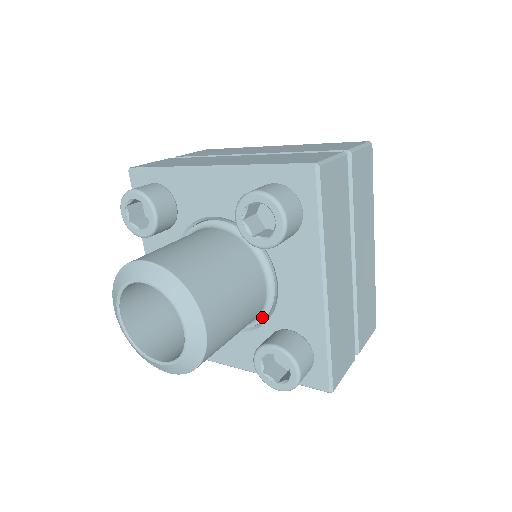
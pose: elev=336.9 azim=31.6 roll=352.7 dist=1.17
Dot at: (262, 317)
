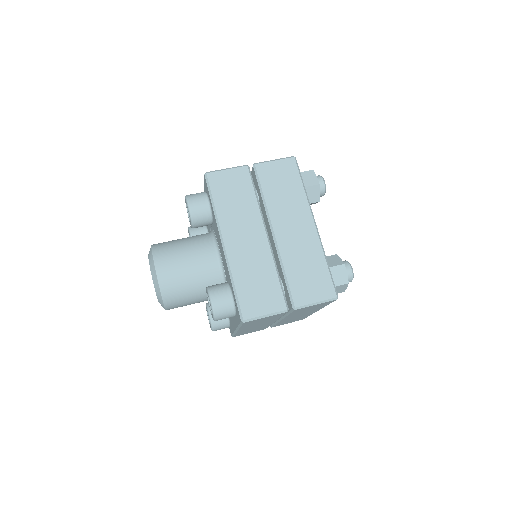
Dot at: occluded
